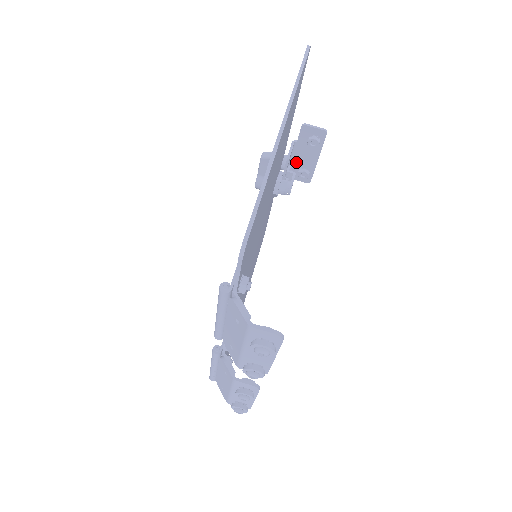
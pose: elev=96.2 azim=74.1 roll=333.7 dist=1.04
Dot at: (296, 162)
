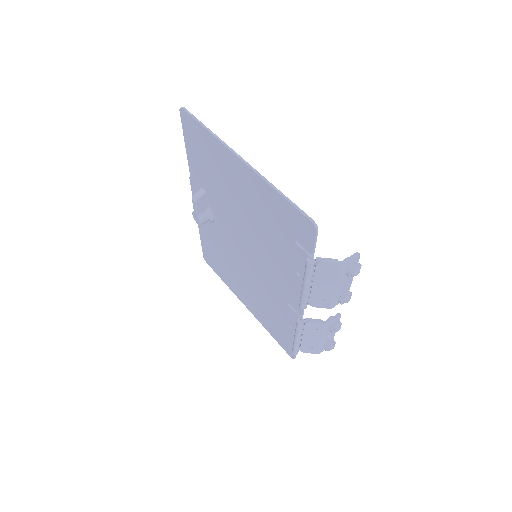
Dot at: occluded
